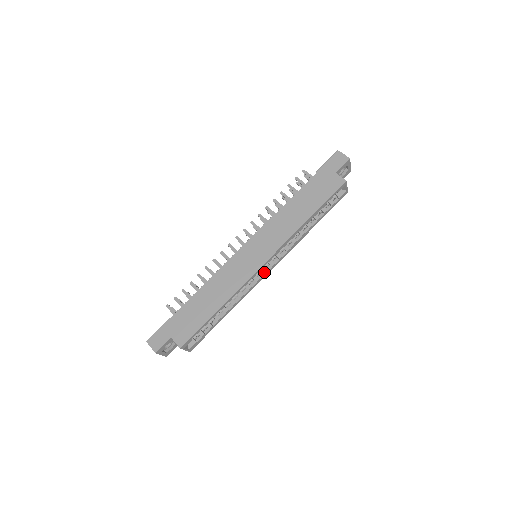
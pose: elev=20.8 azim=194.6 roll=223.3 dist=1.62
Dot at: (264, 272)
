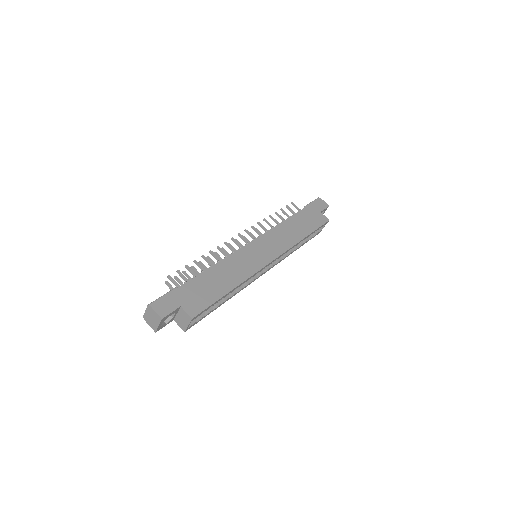
Dot at: (262, 272)
